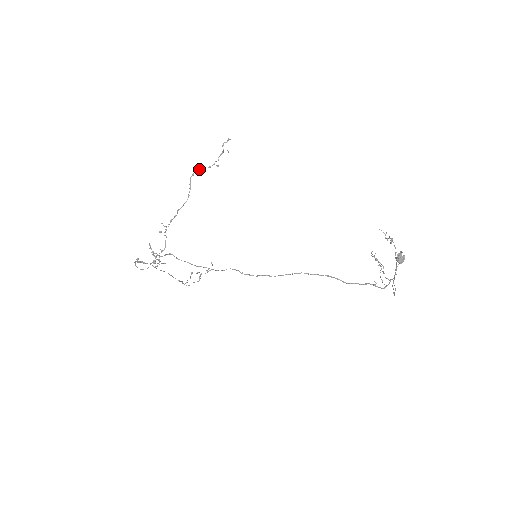
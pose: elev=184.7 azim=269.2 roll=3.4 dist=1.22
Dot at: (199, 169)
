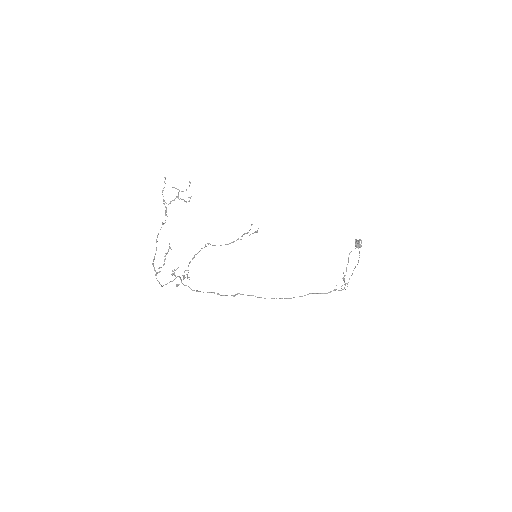
Dot at: occluded
